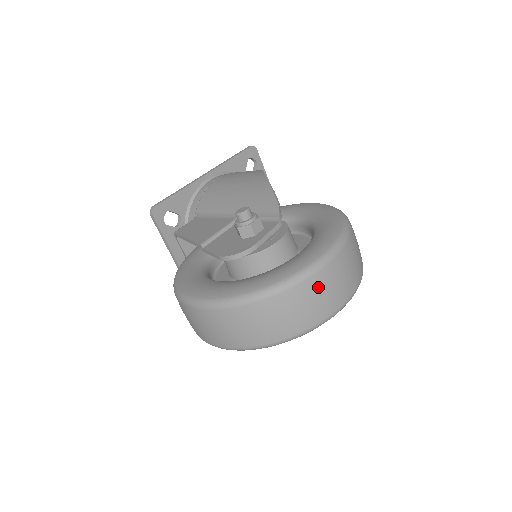
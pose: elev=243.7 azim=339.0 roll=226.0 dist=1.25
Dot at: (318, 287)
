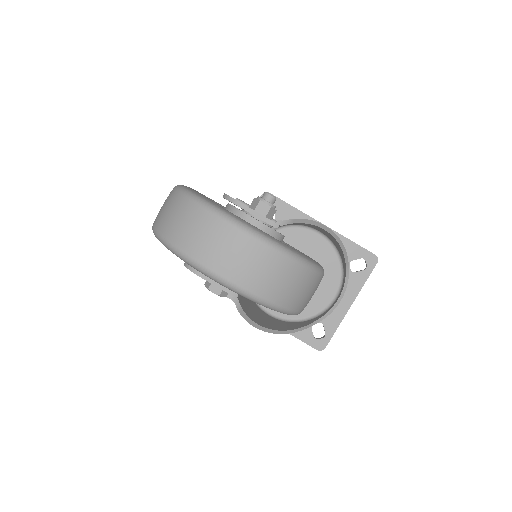
Dot at: (213, 229)
